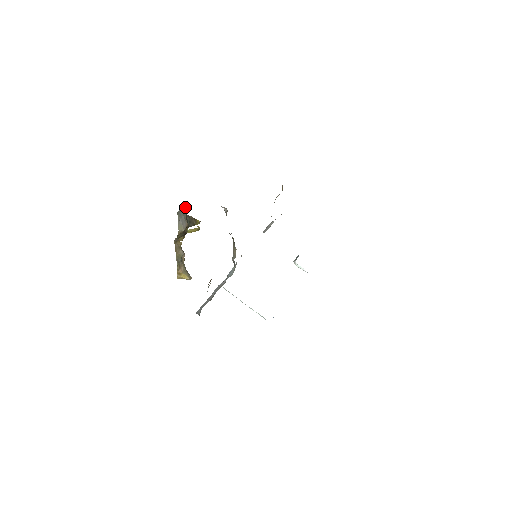
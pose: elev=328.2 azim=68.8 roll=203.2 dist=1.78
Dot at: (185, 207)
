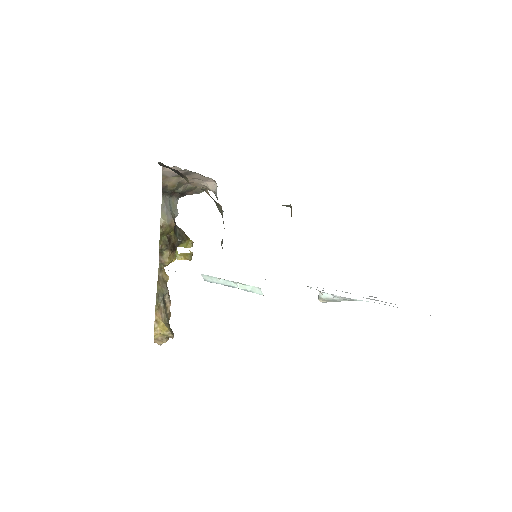
Dot at: (175, 208)
